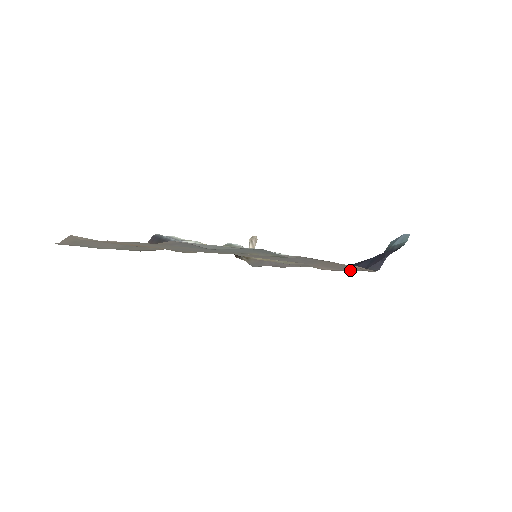
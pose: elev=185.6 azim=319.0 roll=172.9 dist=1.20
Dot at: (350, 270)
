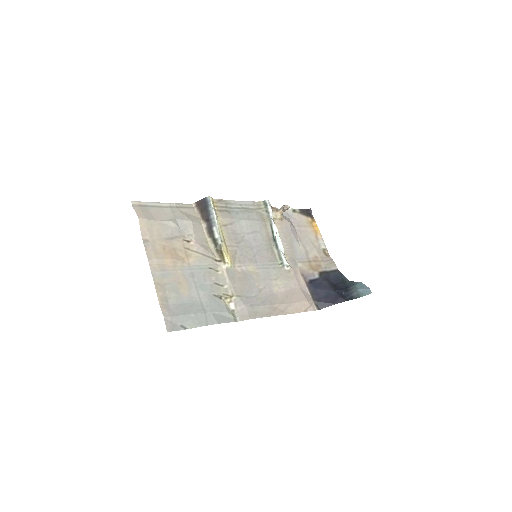
Dot at: (308, 294)
